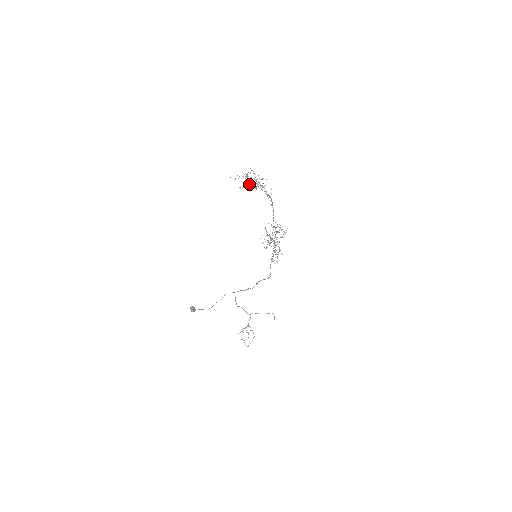
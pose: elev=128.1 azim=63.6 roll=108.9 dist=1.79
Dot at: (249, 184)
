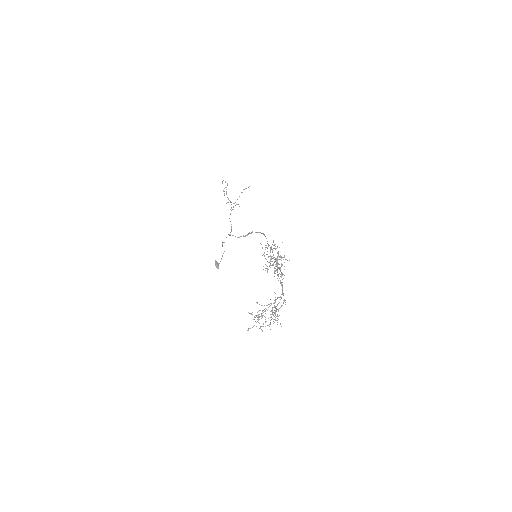
Dot at: (261, 314)
